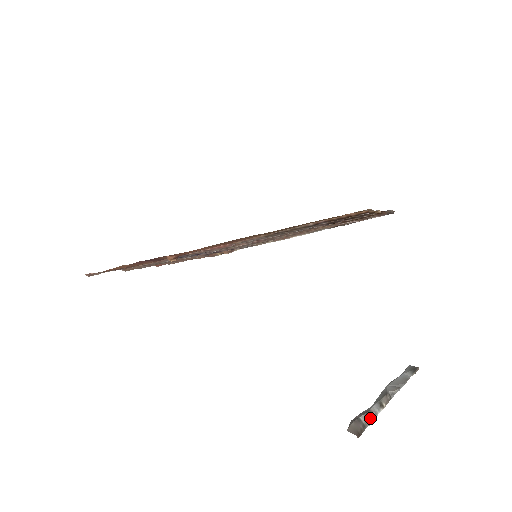
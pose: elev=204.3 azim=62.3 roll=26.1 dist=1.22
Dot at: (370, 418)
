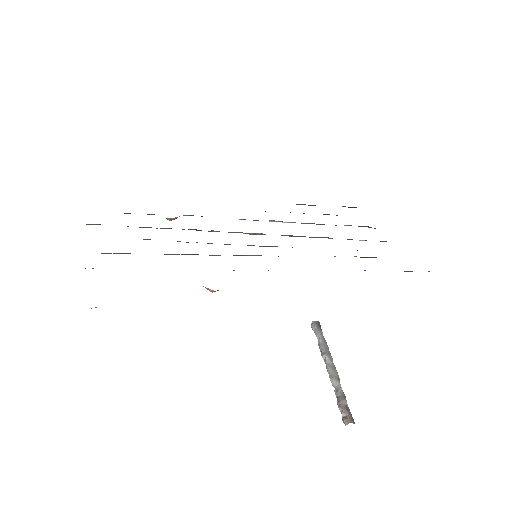
Dot at: (346, 400)
